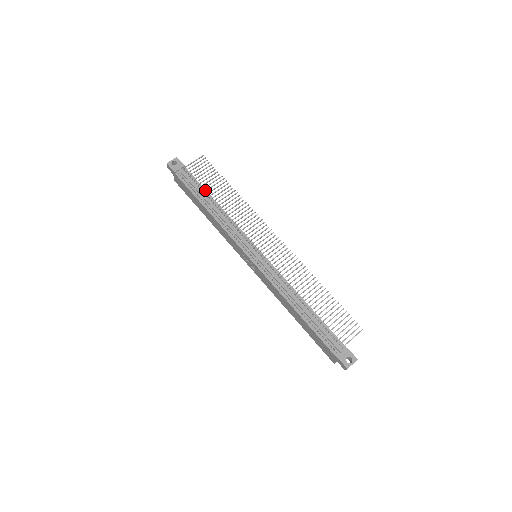
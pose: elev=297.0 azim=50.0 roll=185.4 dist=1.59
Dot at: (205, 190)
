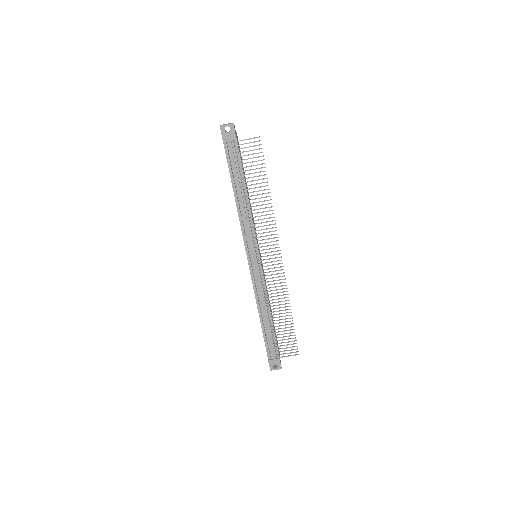
Dot at: (242, 178)
